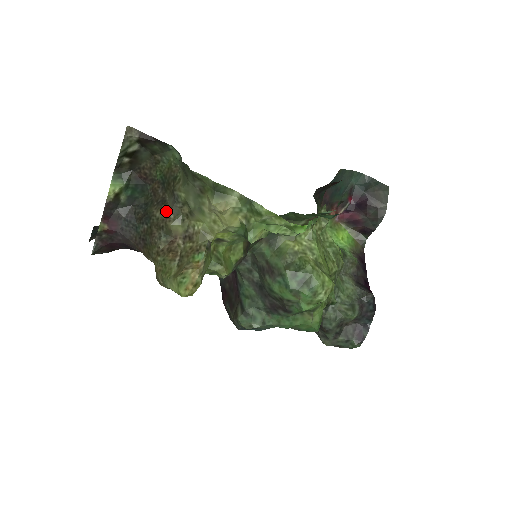
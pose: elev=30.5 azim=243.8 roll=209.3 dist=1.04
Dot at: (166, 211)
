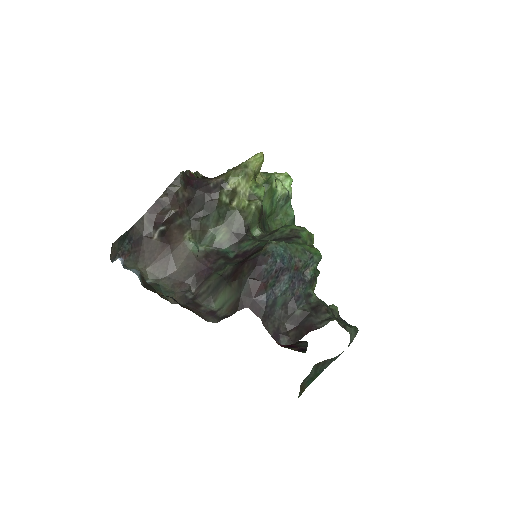
Dot at: occluded
